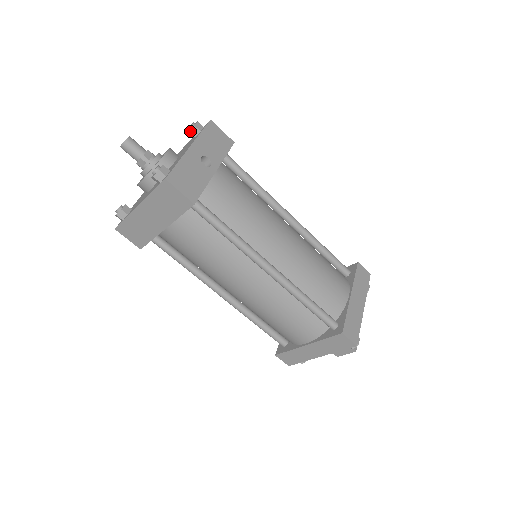
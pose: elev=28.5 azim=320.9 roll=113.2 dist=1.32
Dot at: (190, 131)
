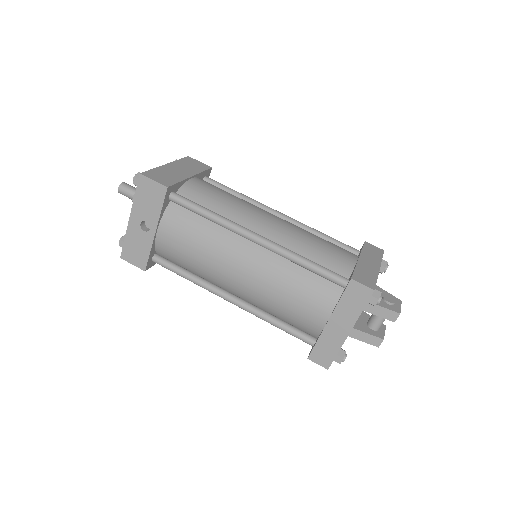
Dot at: occluded
